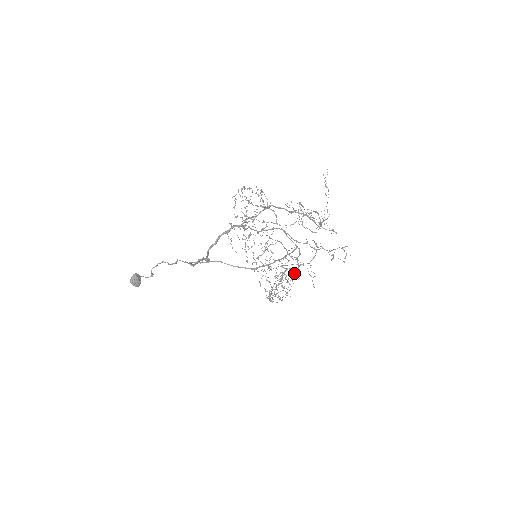
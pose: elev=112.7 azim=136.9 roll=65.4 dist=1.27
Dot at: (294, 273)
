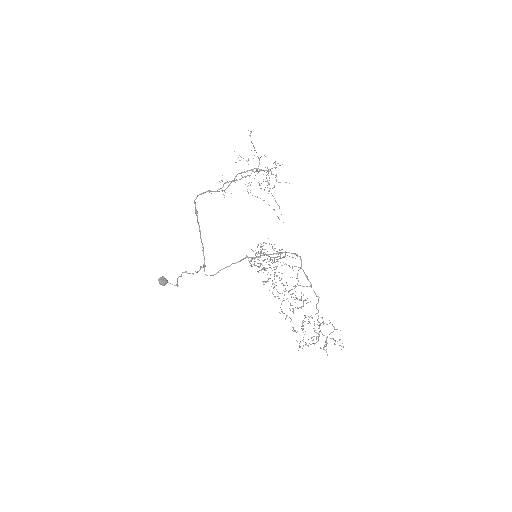
Dot at: occluded
